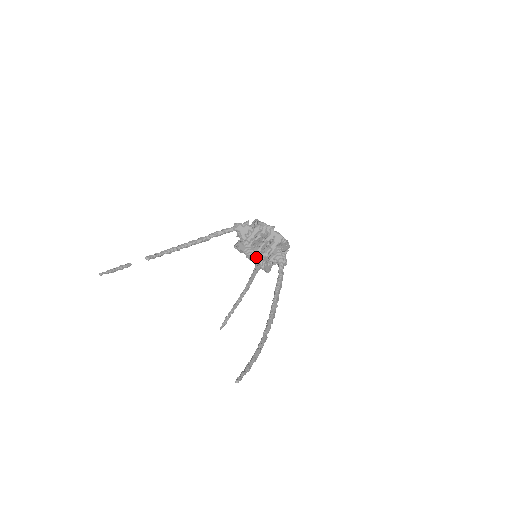
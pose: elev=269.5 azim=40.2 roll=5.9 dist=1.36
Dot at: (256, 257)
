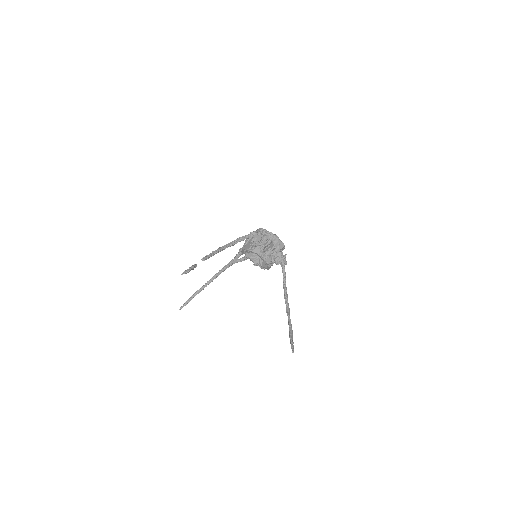
Dot at: (268, 259)
